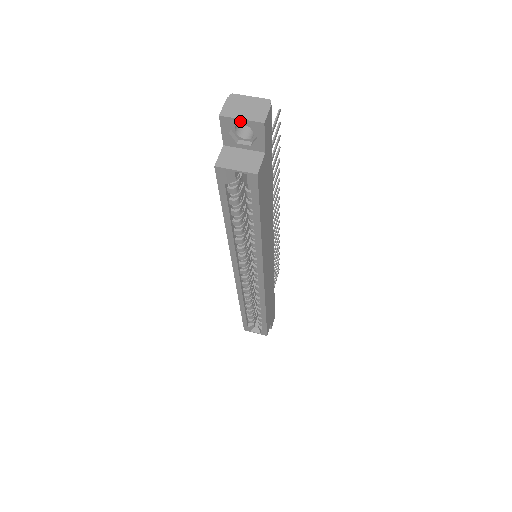
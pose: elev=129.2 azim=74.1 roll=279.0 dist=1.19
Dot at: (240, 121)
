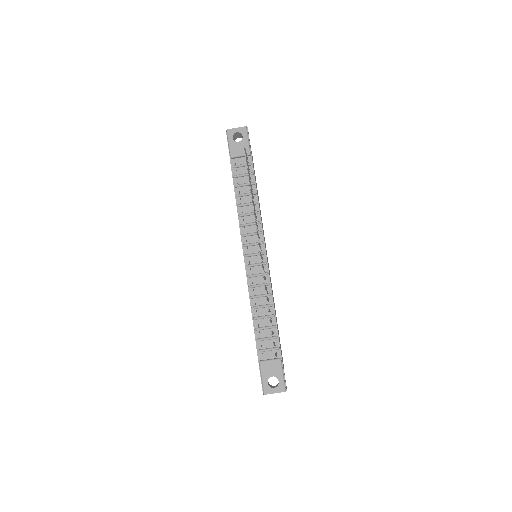
Dot at: occluded
